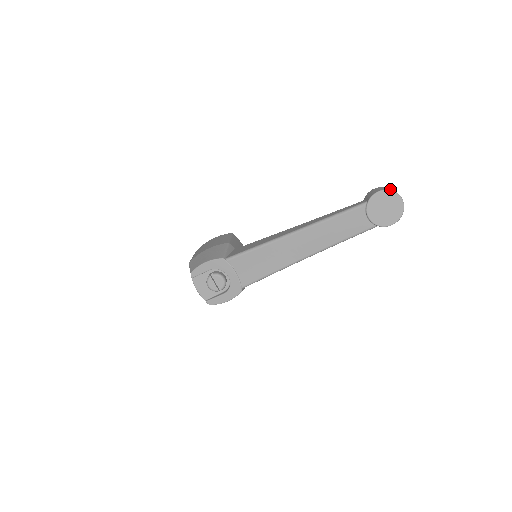
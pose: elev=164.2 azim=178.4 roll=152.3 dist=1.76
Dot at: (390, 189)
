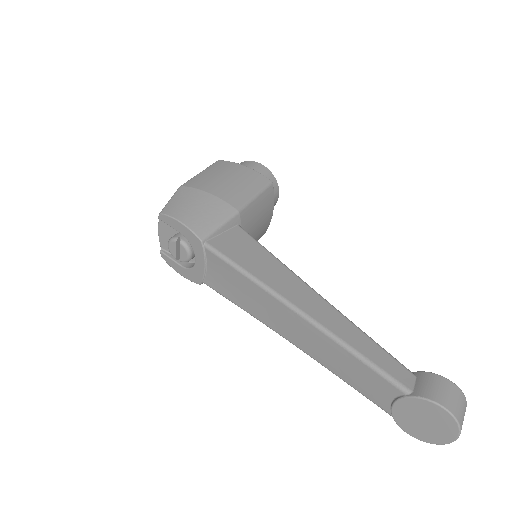
Dot at: (459, 412)
